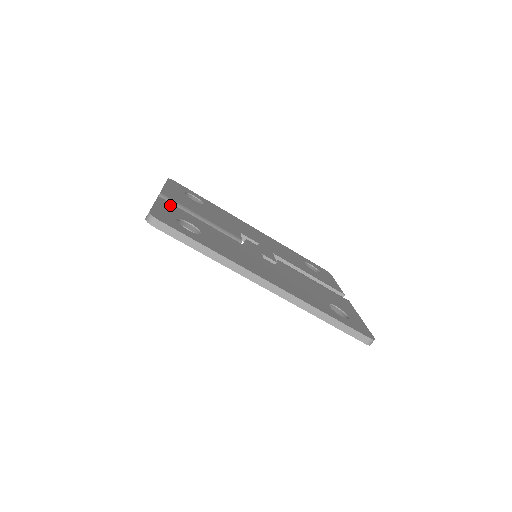
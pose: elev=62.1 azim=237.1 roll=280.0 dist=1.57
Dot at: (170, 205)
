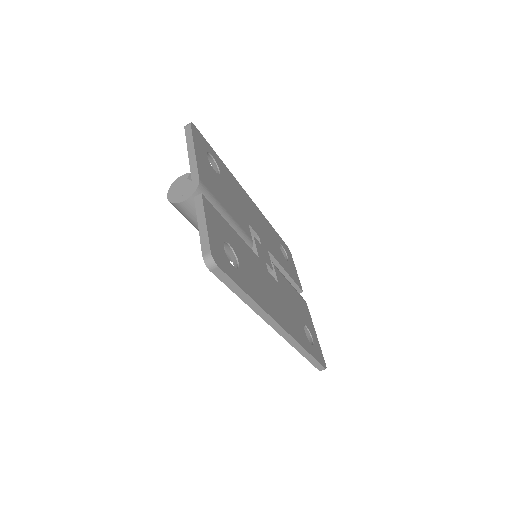
Dot at: (212, 210)
